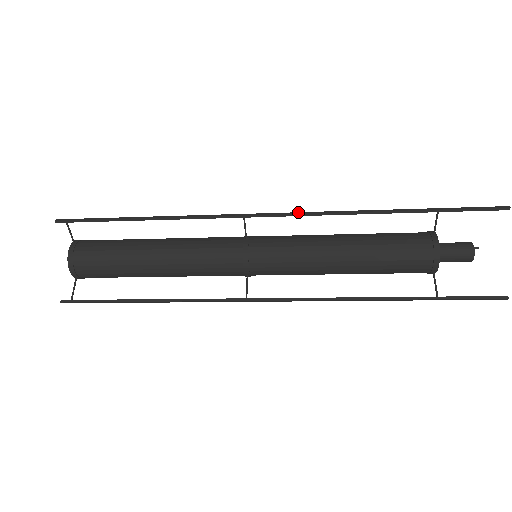
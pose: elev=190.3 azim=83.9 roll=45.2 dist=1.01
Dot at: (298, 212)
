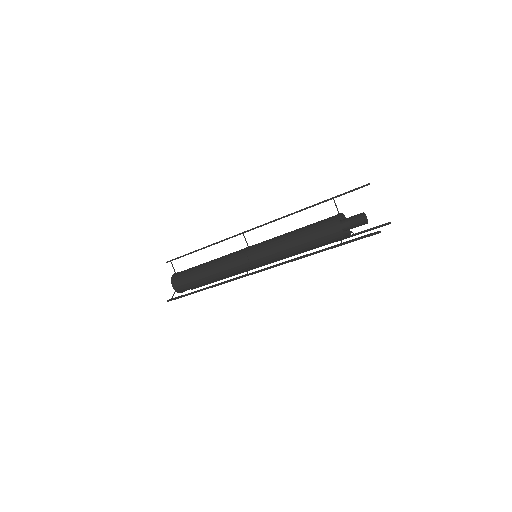
Dot at: (267, 223)
